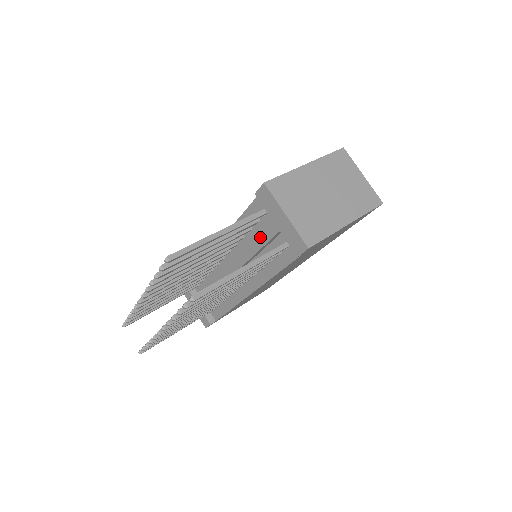
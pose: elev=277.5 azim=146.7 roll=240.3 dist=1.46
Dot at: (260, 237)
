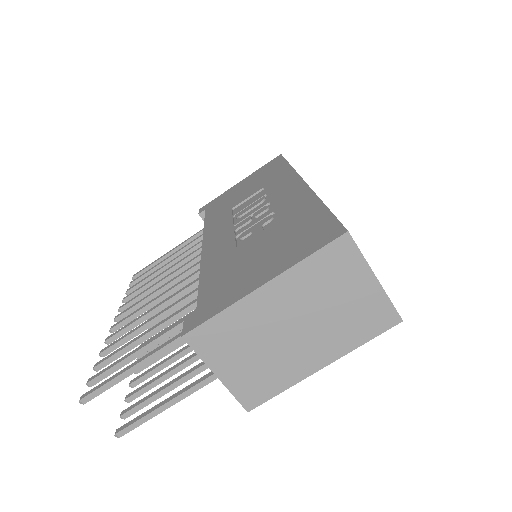
Dot at: occluded
